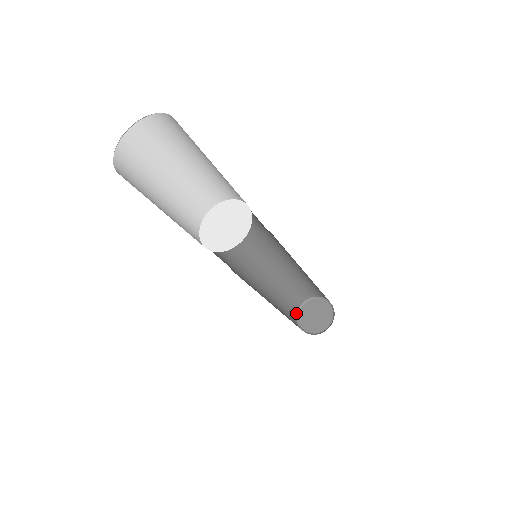
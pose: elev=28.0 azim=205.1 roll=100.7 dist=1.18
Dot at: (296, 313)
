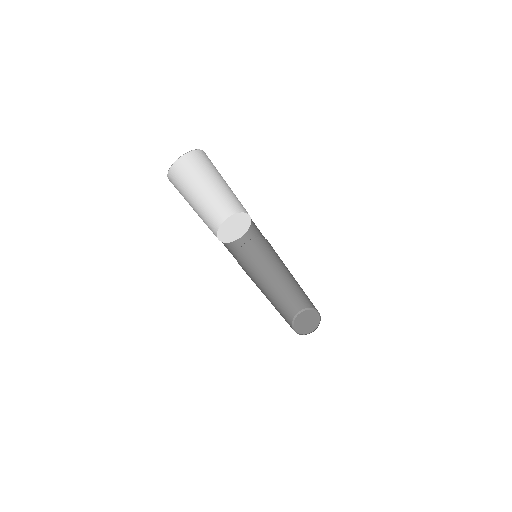
Dot at: (298, 311)
